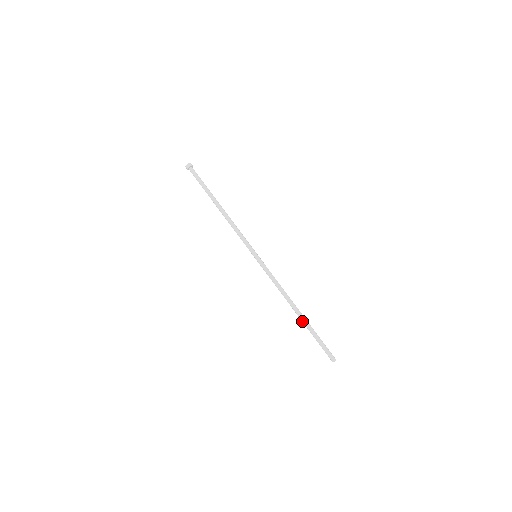
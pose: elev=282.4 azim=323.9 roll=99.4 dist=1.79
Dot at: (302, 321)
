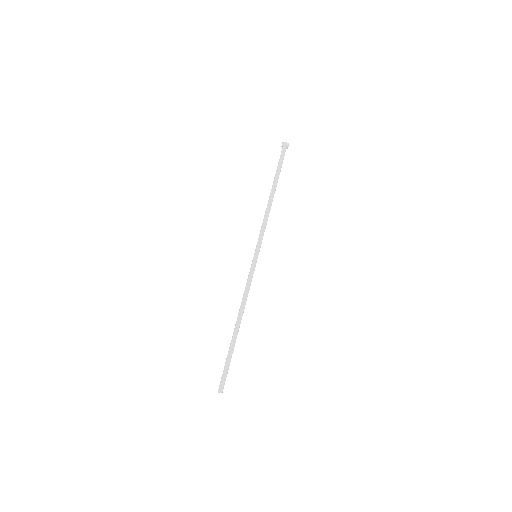
Dot at: (232, 337)
